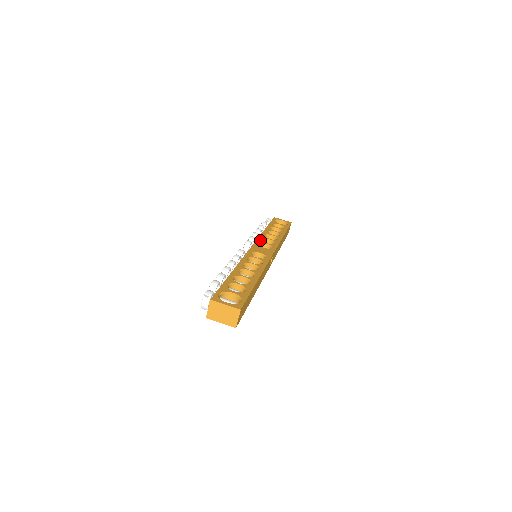
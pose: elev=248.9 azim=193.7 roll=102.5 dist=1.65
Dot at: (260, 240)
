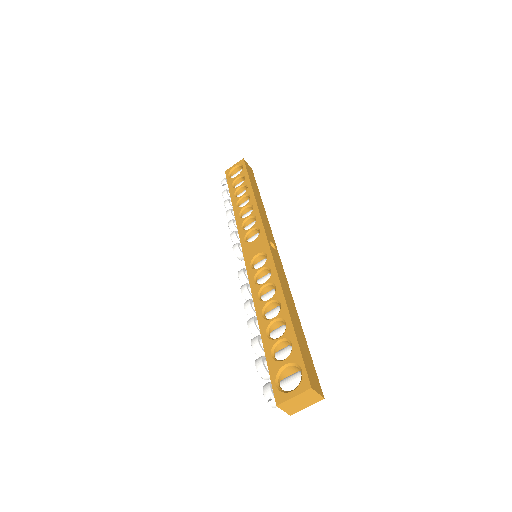
Dot at: (242, 231)
